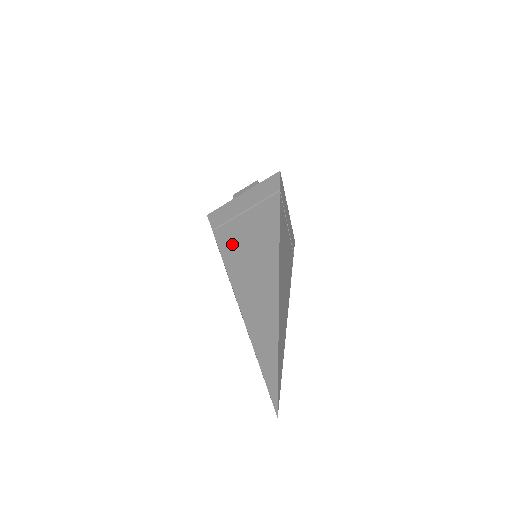
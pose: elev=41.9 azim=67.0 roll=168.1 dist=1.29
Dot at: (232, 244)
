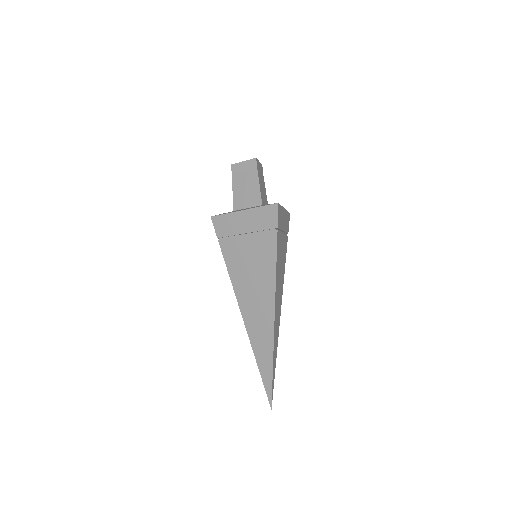
Dot at: (236, 265)
